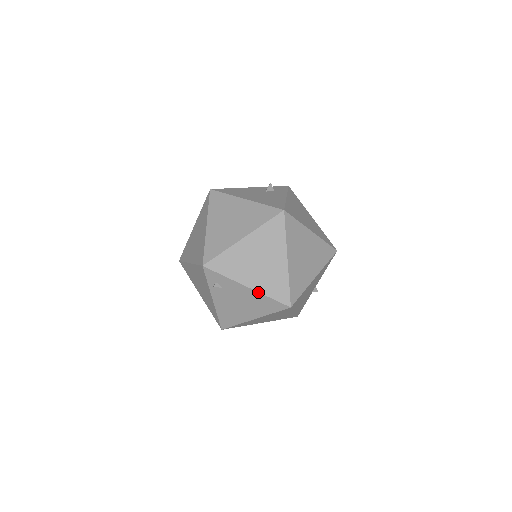
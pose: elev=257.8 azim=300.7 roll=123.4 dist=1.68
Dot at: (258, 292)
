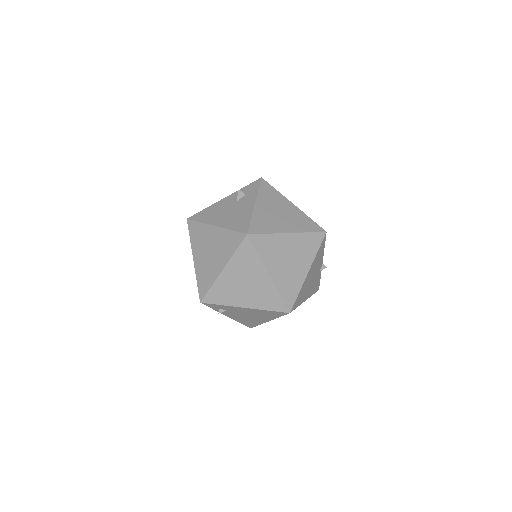
Dot at: (256, 309)
